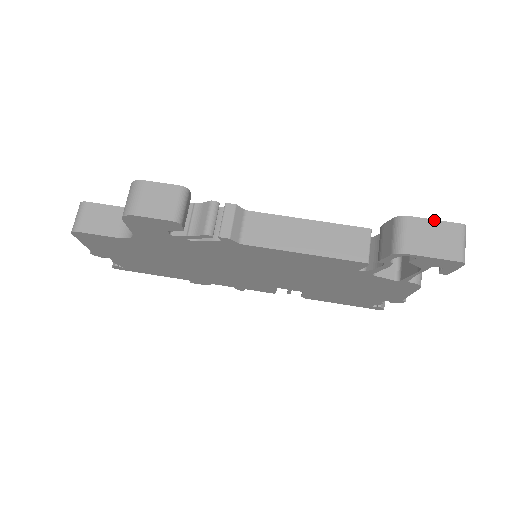
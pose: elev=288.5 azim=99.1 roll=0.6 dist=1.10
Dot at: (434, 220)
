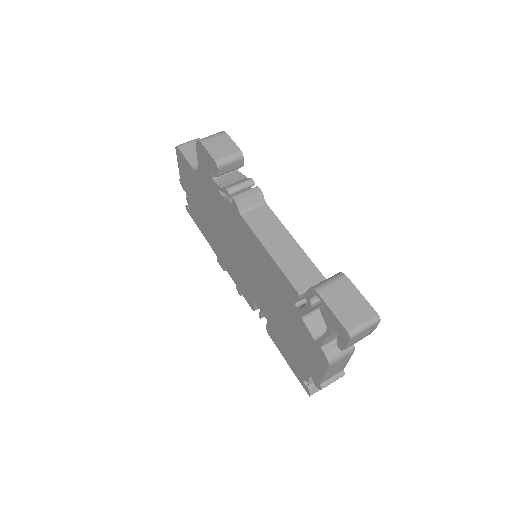
Dot at: (361, 294)
